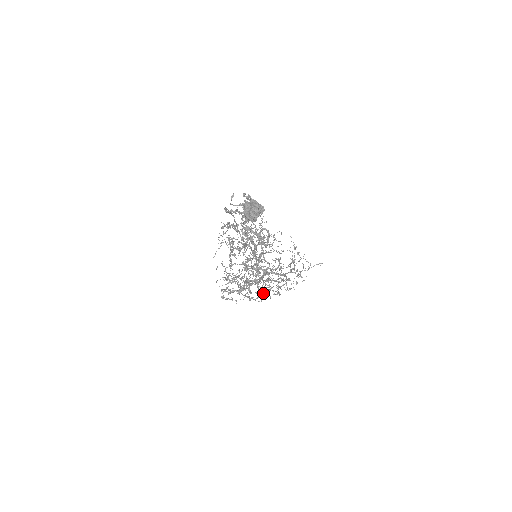
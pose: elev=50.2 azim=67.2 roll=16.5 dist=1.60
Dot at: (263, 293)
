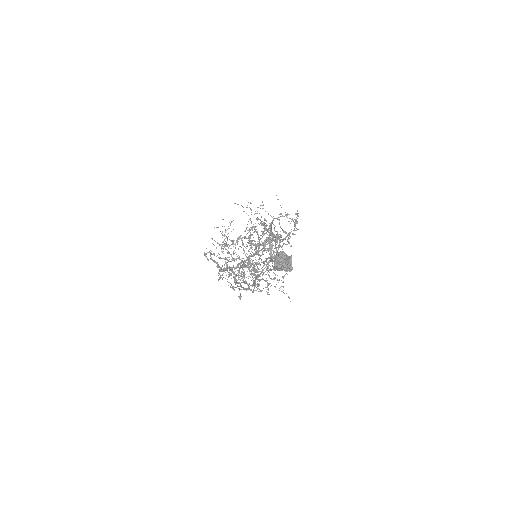
Dot at: (234, 268)
